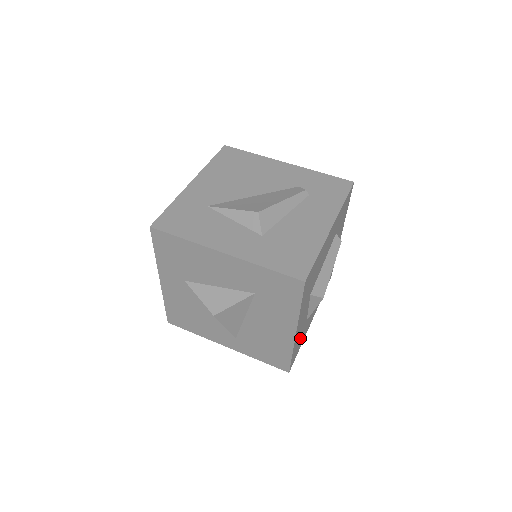
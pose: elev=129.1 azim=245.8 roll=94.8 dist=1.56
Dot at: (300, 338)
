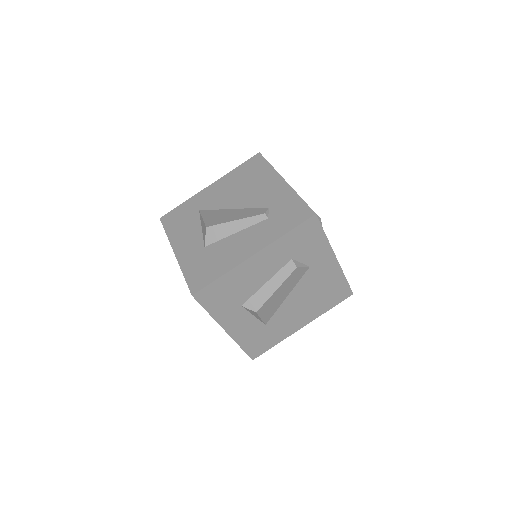
Dot at: (260, 337)
